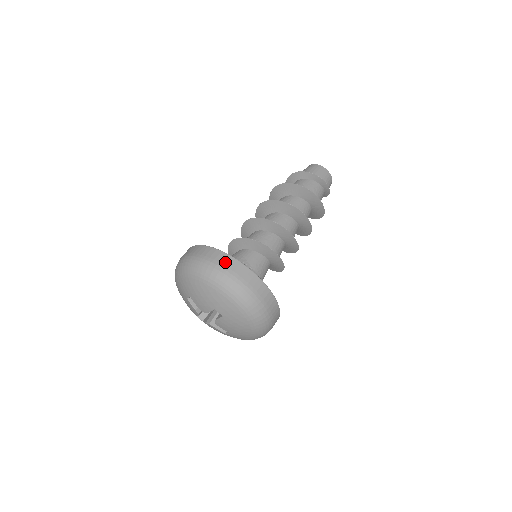
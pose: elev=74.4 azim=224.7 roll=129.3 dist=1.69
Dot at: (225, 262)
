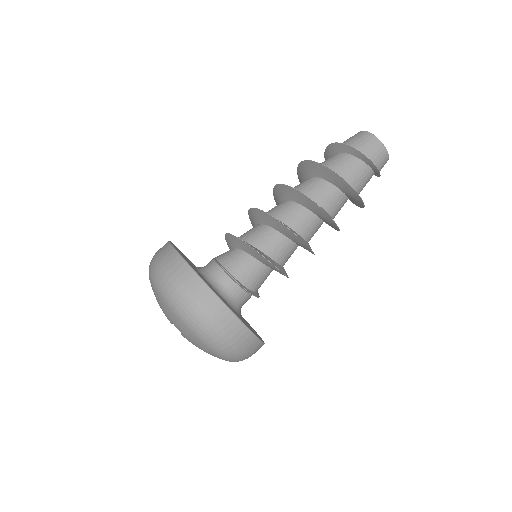
Dot at: (176, 269)
